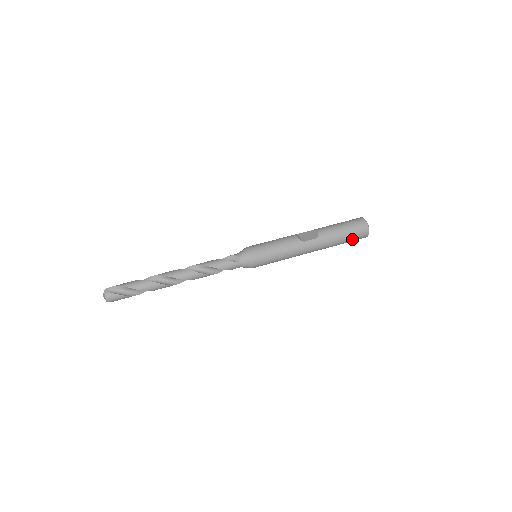
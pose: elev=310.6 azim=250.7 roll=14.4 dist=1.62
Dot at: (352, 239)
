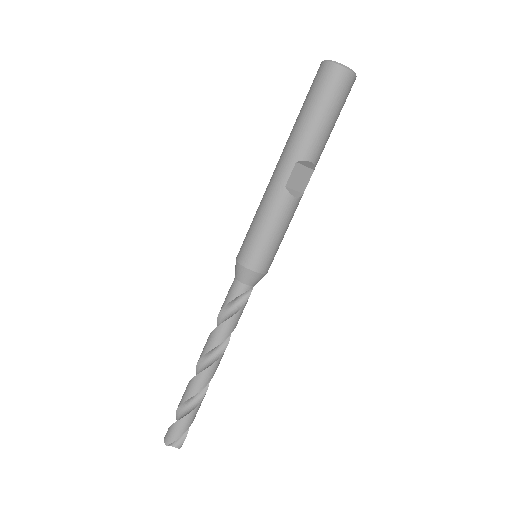
Dot at: occluded
